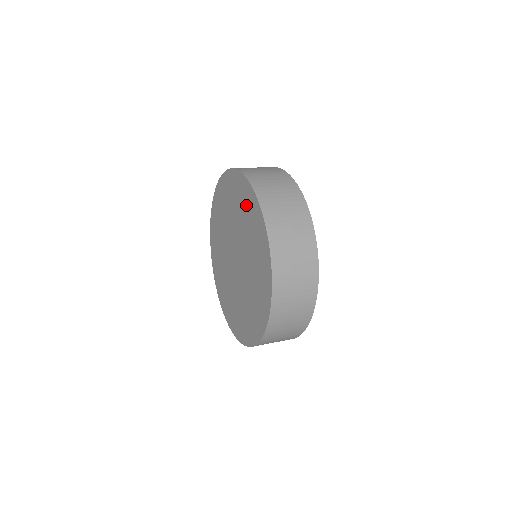
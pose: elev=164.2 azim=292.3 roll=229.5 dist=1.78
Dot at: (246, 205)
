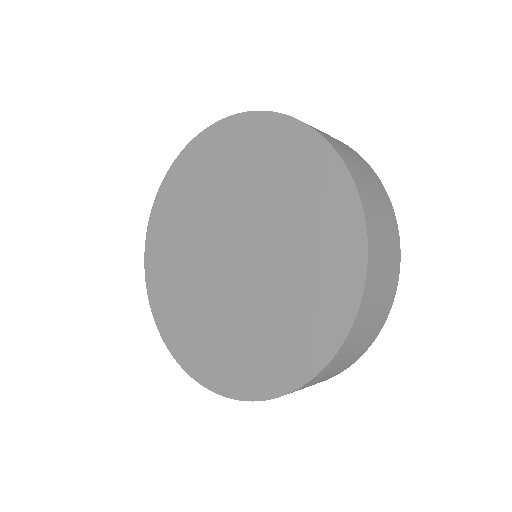
Dot at: (213, 158)
